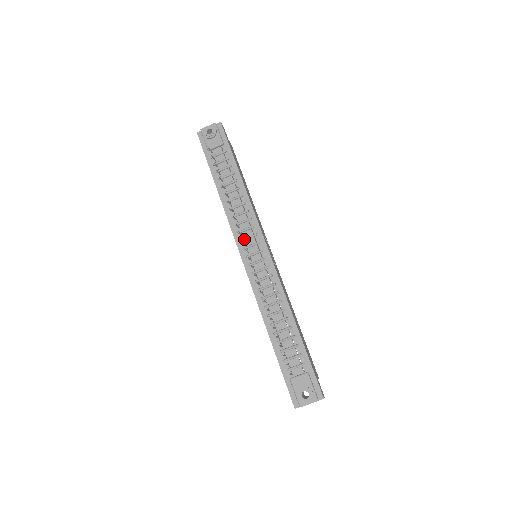
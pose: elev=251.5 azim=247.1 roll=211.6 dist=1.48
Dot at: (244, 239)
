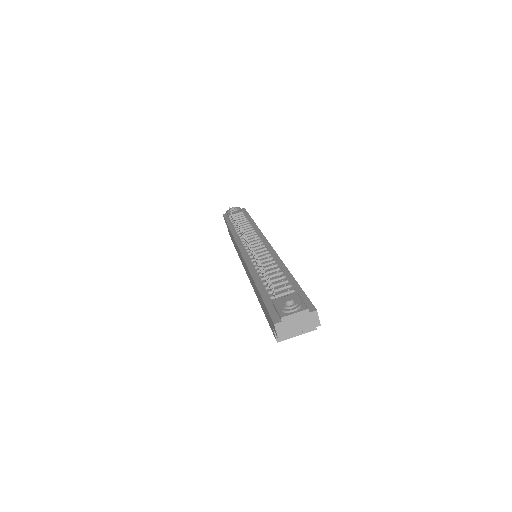
Dot at: occluded
